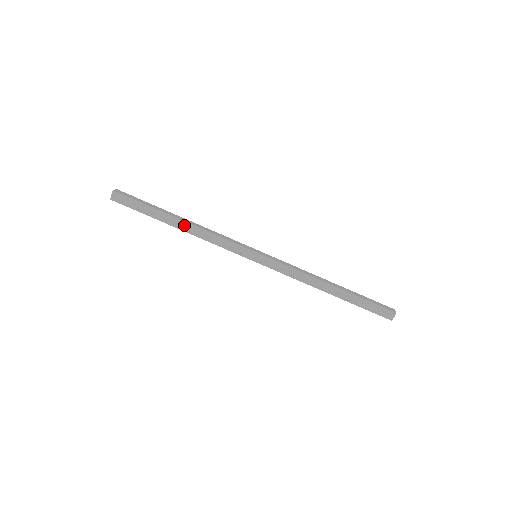
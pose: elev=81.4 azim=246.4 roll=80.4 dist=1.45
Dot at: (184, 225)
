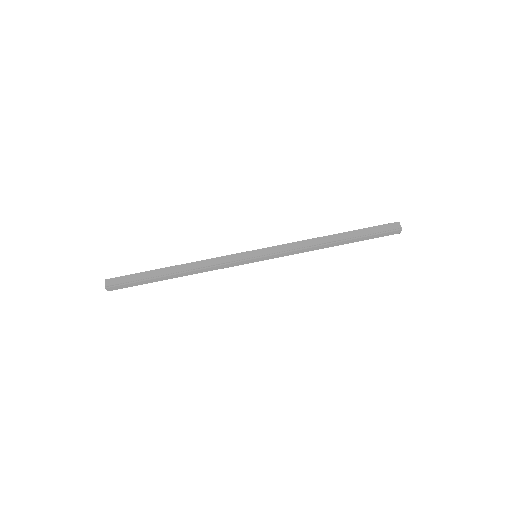
Dot at: (180, 268)
